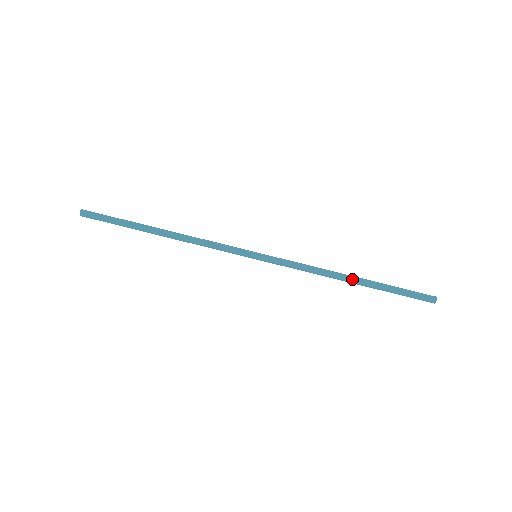
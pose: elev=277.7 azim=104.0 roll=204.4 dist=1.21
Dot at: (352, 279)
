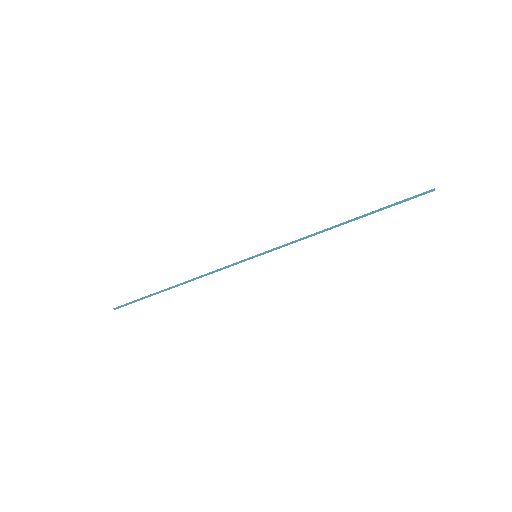
Dot at: occluded
